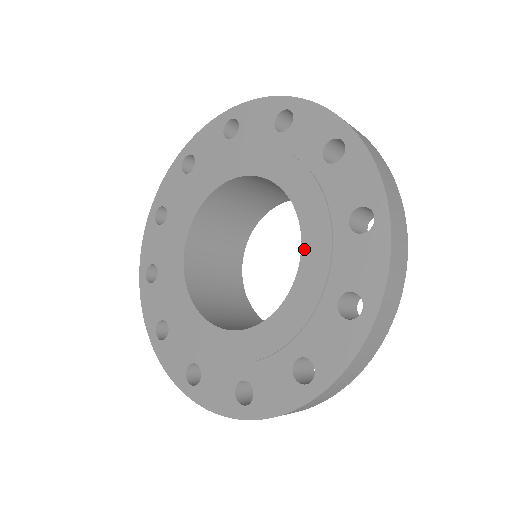
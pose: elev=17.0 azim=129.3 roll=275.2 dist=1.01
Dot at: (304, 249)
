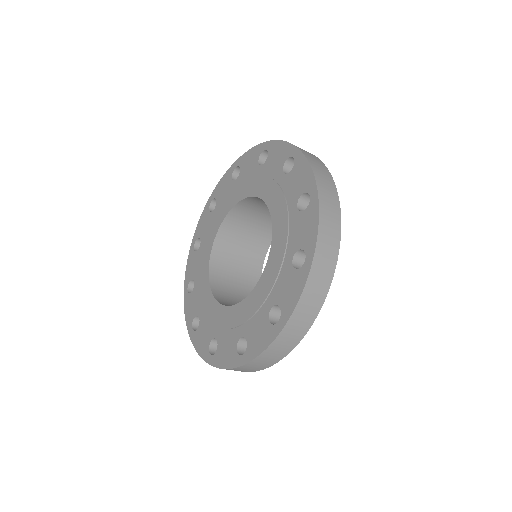
Dot at: (269, 206)
